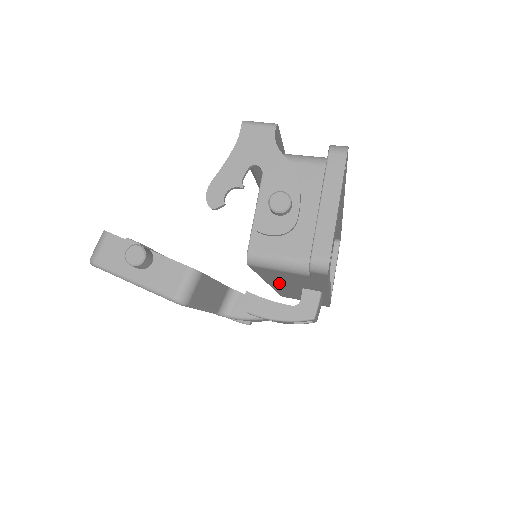
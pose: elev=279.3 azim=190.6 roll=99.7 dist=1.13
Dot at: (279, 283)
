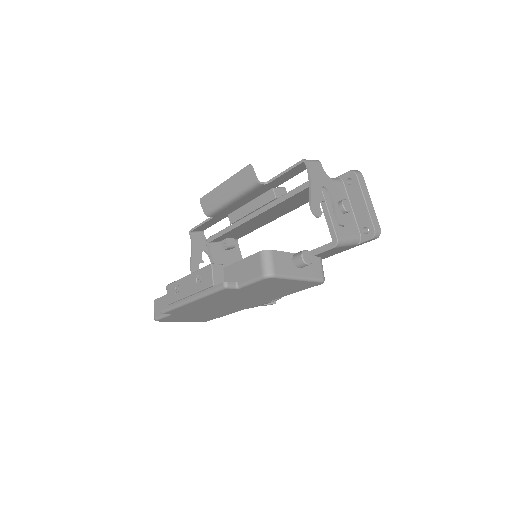
Dot at: occluded
